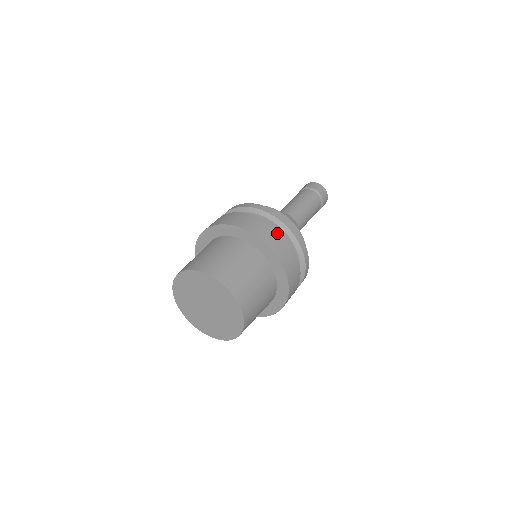
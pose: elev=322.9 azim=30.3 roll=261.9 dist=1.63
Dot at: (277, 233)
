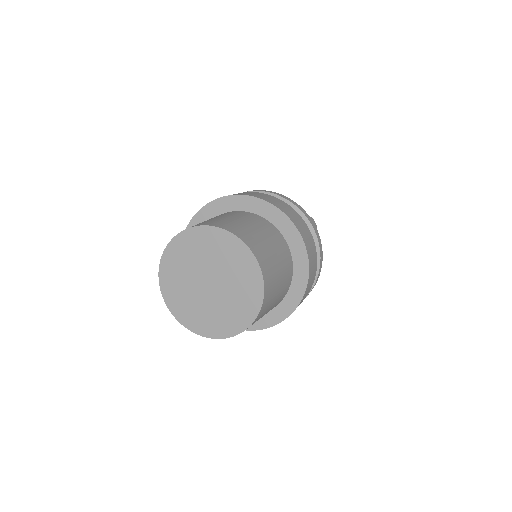
Dot at: (275, 198)
